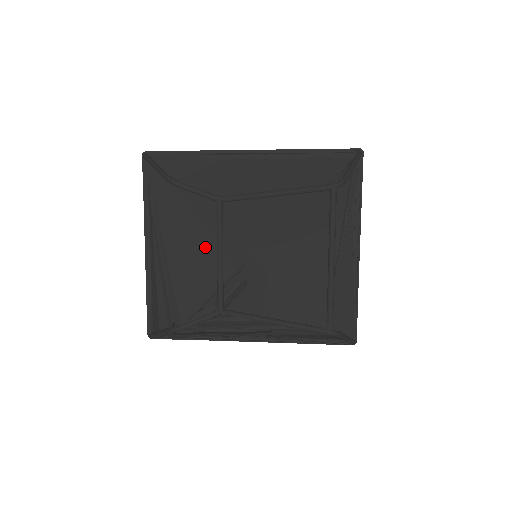
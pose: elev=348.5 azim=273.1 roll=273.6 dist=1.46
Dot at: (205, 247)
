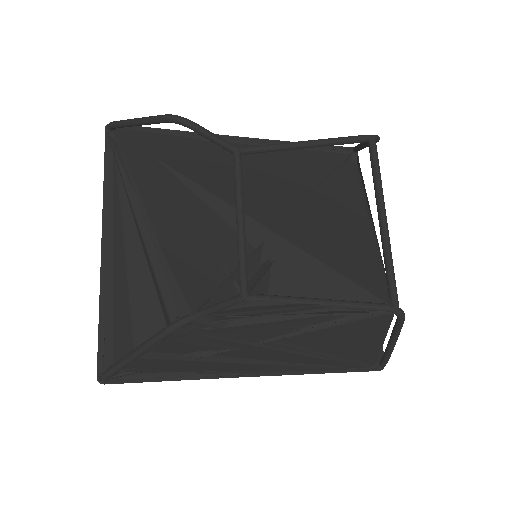
Dot at: (207, 222)
